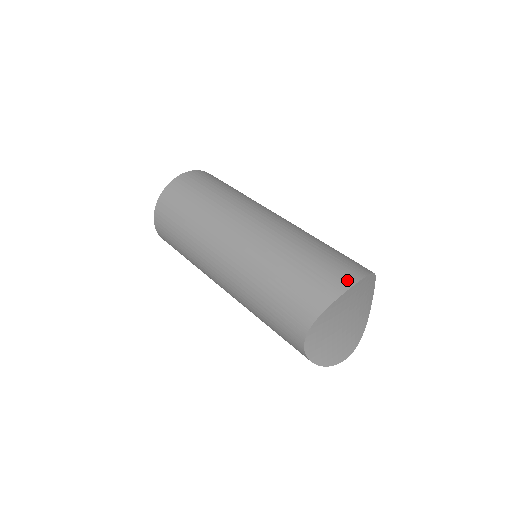
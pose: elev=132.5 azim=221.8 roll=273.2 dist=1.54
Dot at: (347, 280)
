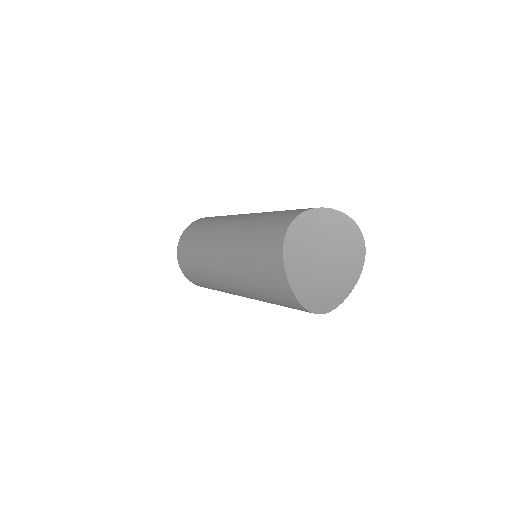
Dot at: occluded
